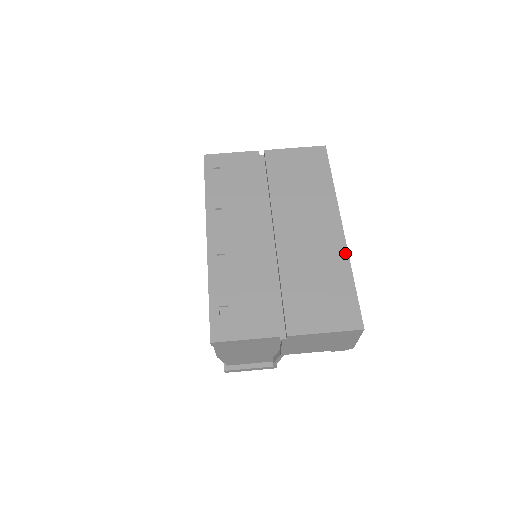
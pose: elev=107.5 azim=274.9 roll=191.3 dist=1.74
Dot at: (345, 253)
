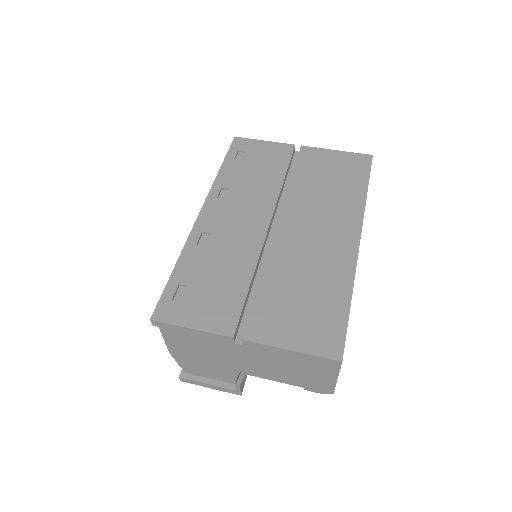
Dot at: (352, 268)
